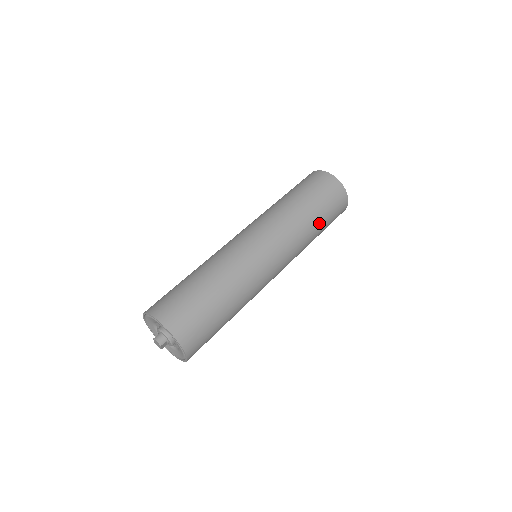
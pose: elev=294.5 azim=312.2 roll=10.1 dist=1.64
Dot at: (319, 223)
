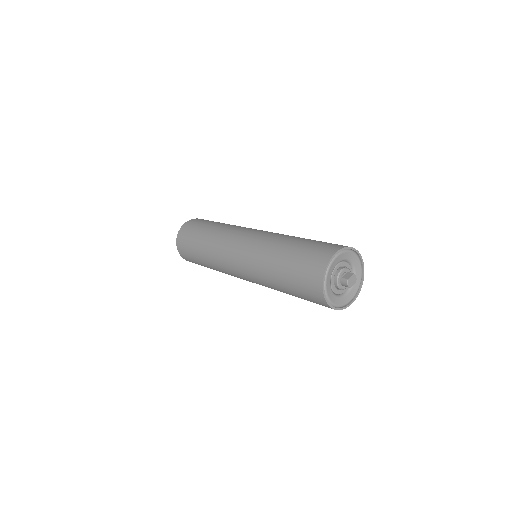
Dot at: occluded
